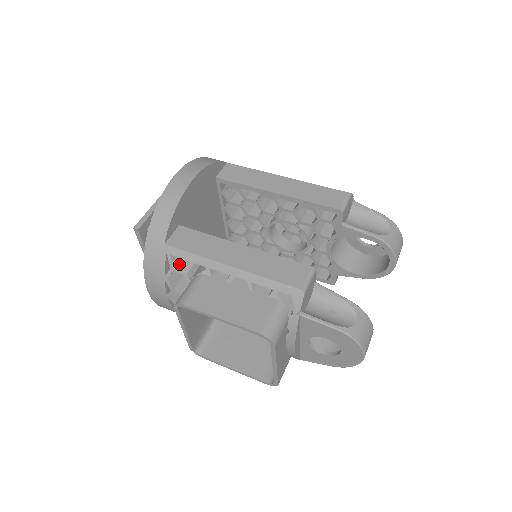
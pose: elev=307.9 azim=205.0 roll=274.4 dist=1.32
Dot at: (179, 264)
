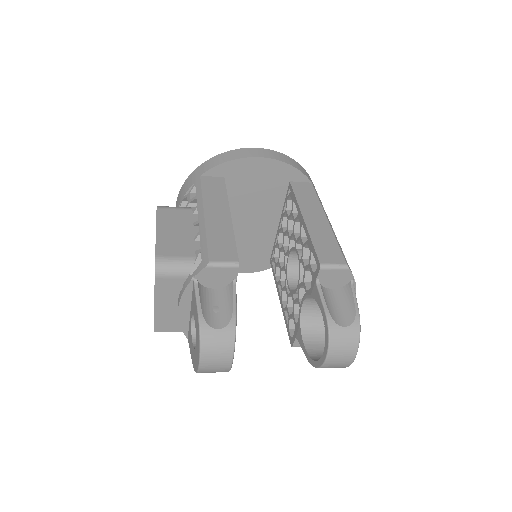
Dot at: (194, 195)
